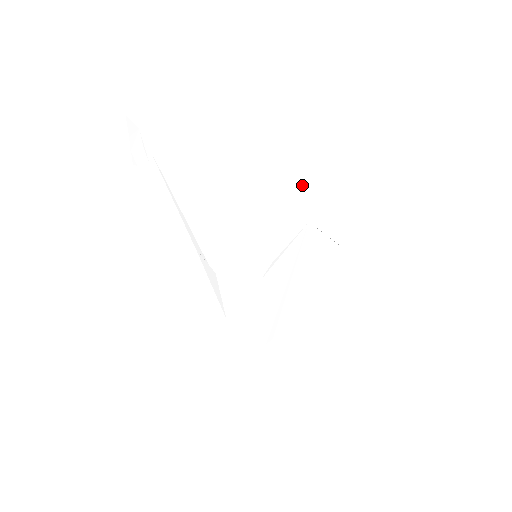
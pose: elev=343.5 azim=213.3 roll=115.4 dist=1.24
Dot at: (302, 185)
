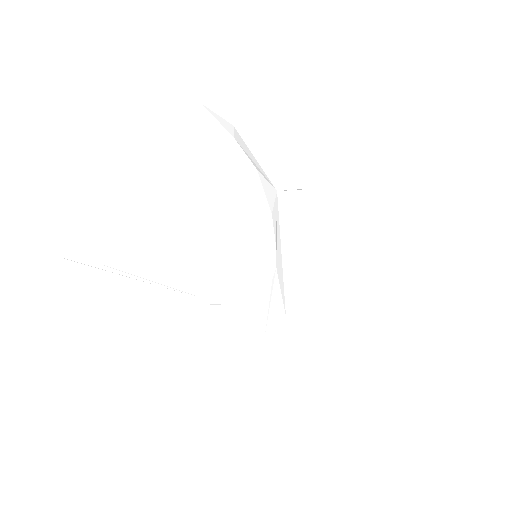
Dot at: (257, 166)
